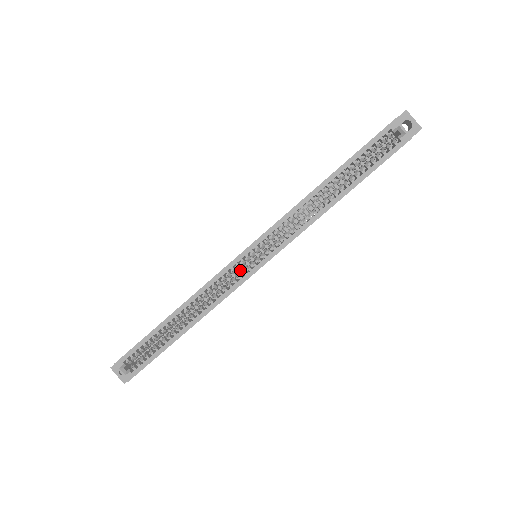
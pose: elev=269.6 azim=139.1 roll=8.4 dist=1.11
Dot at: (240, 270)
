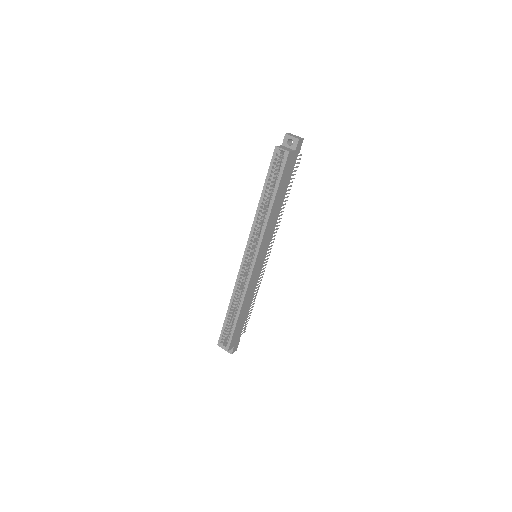
Dot at: occluded
